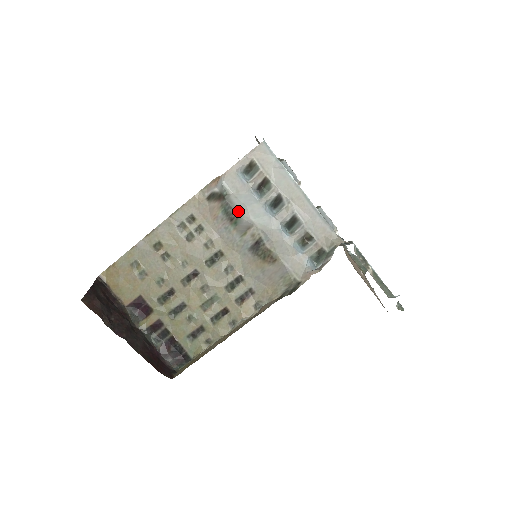
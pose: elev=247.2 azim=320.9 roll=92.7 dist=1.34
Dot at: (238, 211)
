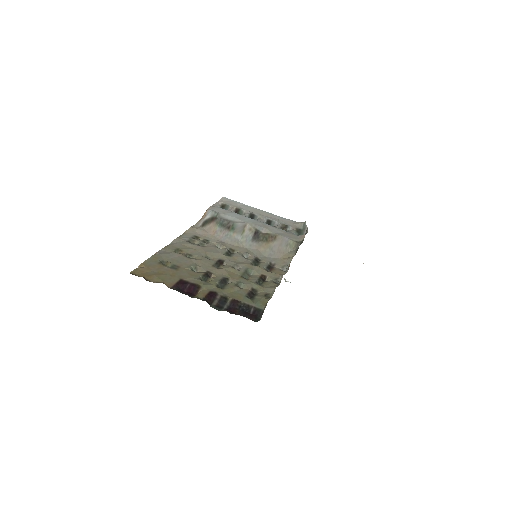
Dot at: (231, 221)
